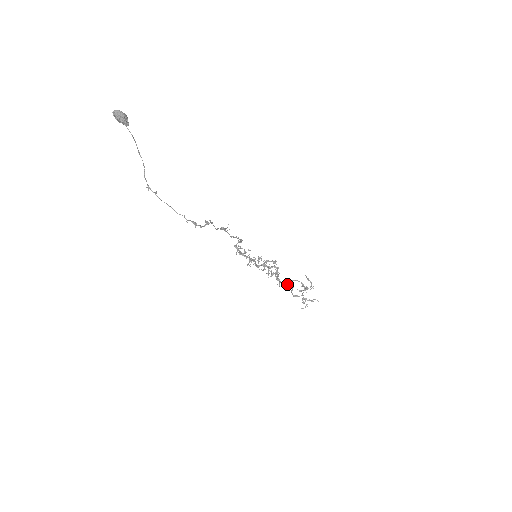
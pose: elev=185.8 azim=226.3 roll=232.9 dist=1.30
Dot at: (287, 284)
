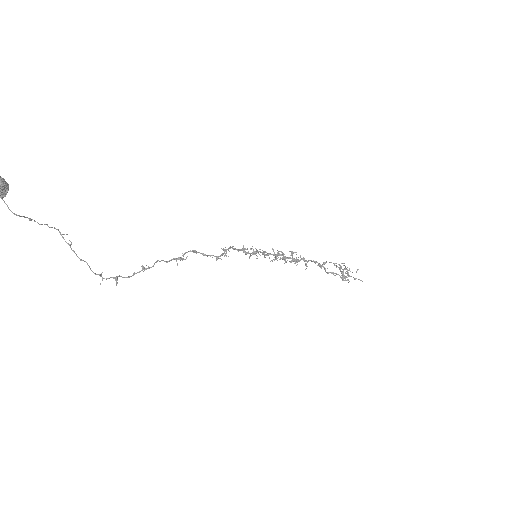
Dot at: (318, 264)
